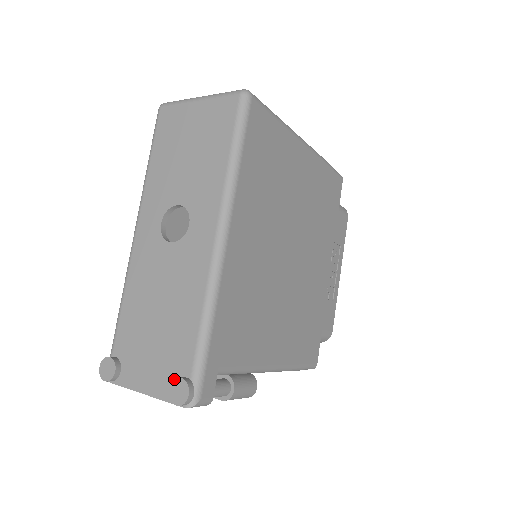
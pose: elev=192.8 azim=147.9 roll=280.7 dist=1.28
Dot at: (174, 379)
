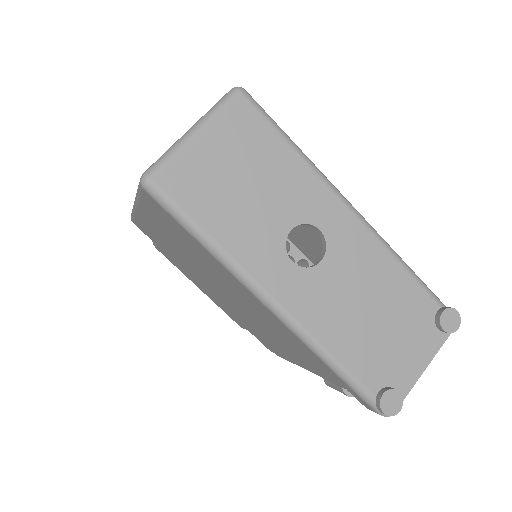
Dot at: (440, 320)
